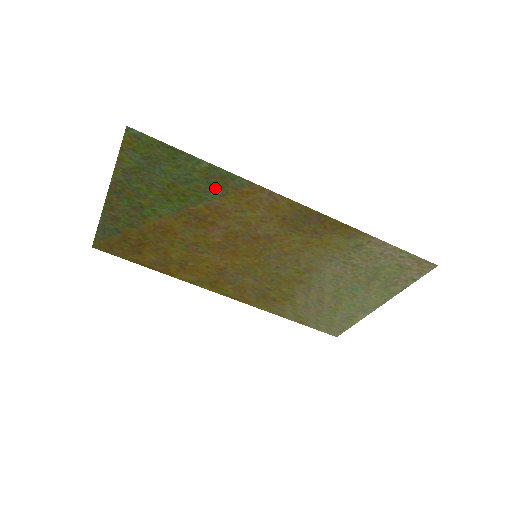
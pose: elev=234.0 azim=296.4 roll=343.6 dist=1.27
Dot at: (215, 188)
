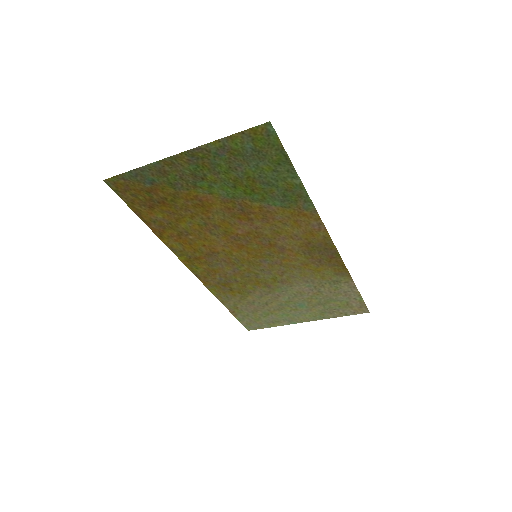
Dot at: (284, 199)
